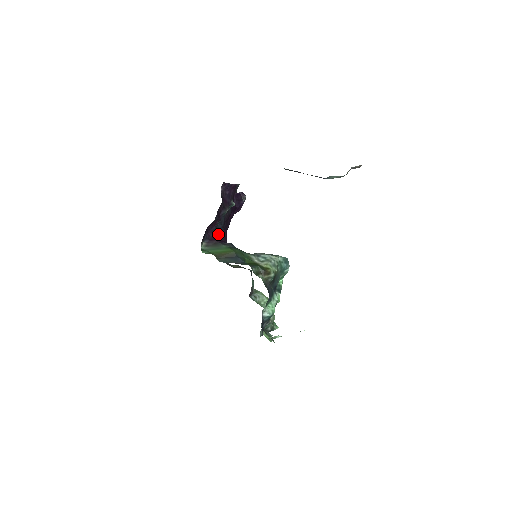
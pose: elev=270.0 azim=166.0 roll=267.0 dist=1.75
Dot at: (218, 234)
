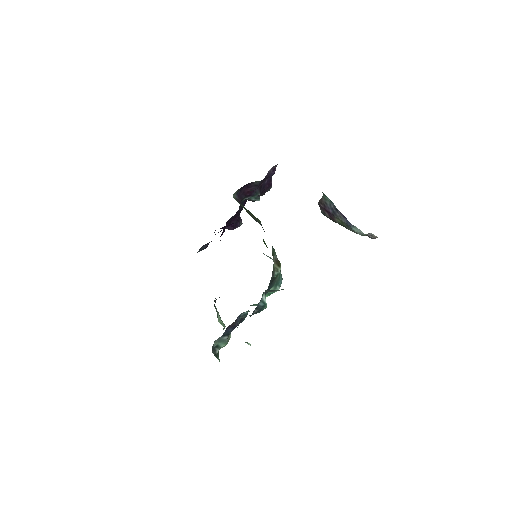
Dot at: occluded
